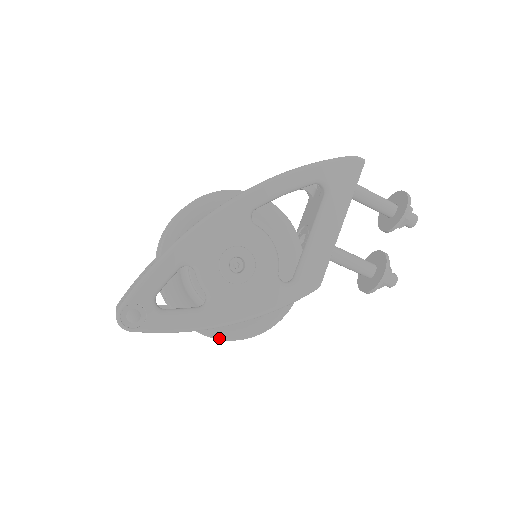
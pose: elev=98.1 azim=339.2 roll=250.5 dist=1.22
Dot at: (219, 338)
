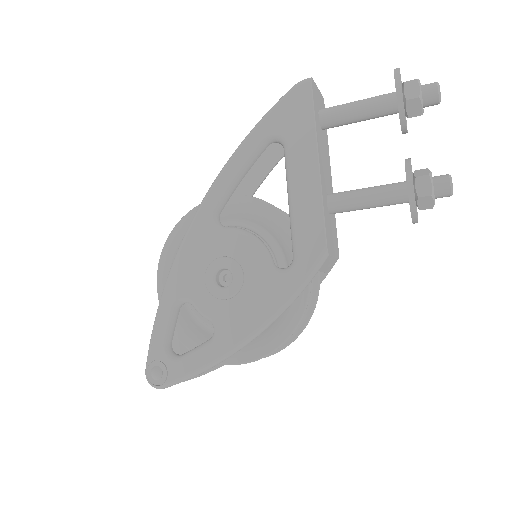
Dot at: (246, 362)
